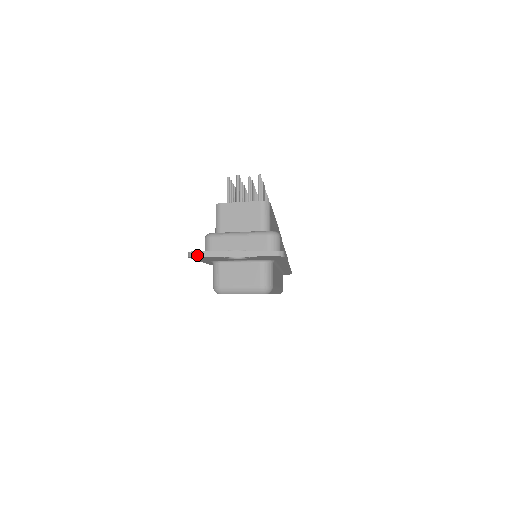
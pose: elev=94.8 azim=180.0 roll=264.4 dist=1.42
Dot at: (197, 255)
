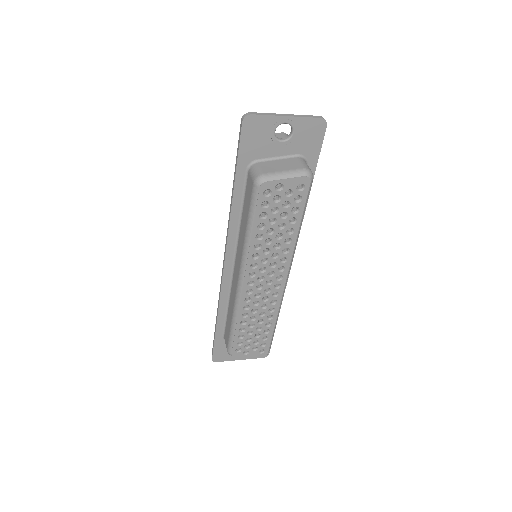
Dot at: (253, 114)
